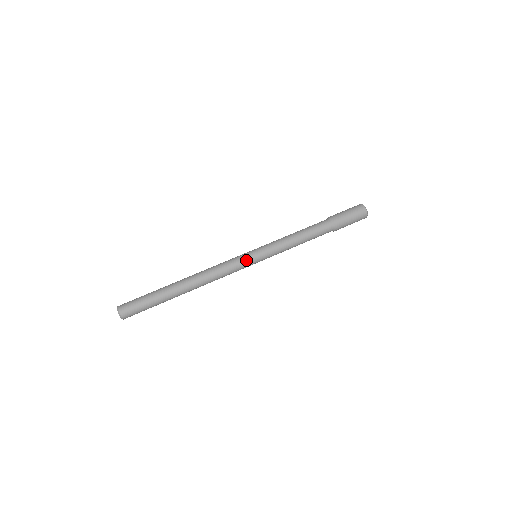
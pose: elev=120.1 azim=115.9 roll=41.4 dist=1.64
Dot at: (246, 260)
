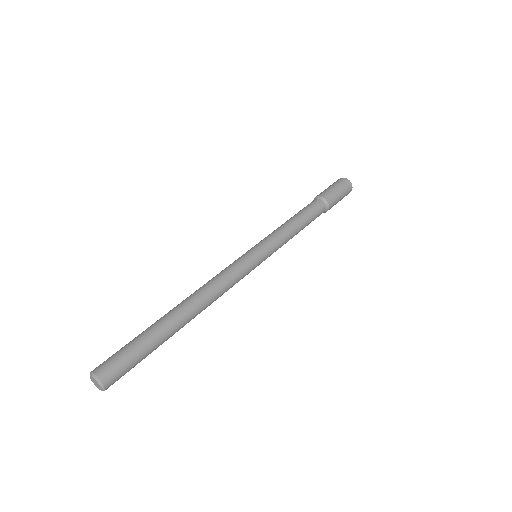
Dot at: (244, 257)
